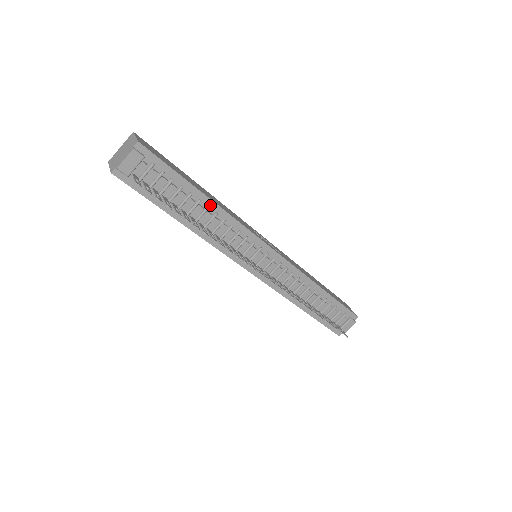
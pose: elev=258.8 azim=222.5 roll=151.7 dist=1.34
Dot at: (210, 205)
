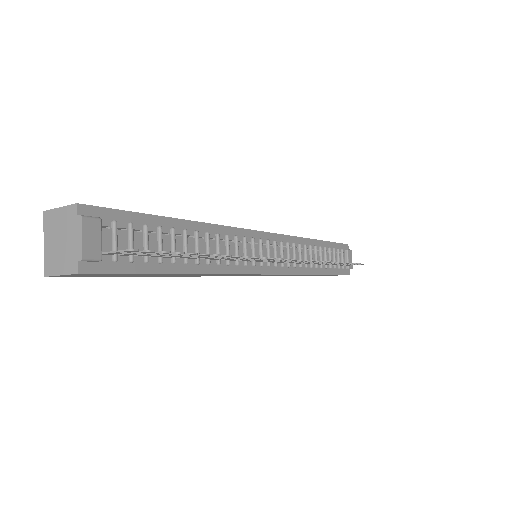
Dot at: (195, 228)
